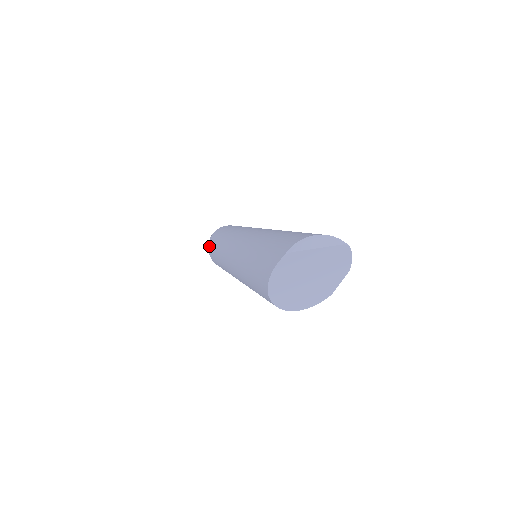
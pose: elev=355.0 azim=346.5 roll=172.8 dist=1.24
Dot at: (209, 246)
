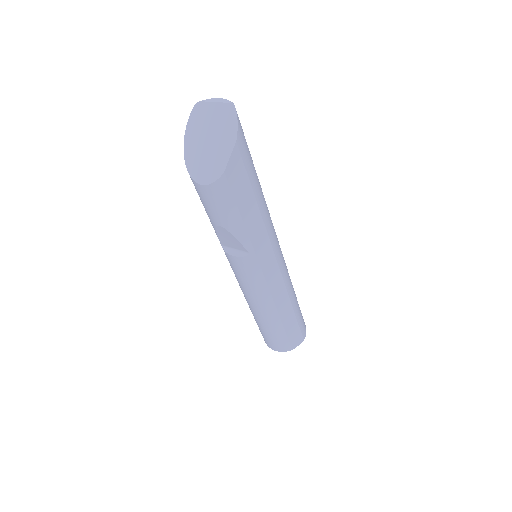
Dot at: occluded
